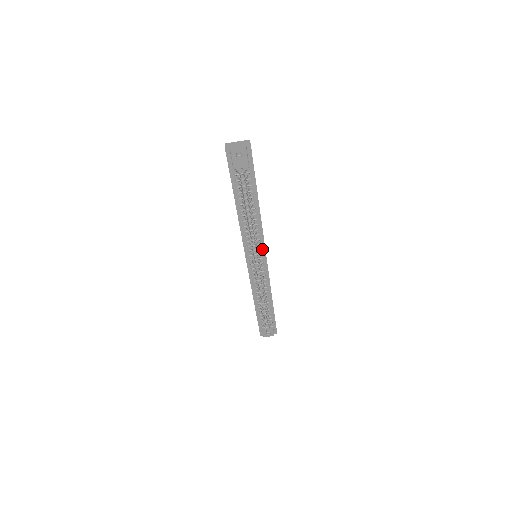
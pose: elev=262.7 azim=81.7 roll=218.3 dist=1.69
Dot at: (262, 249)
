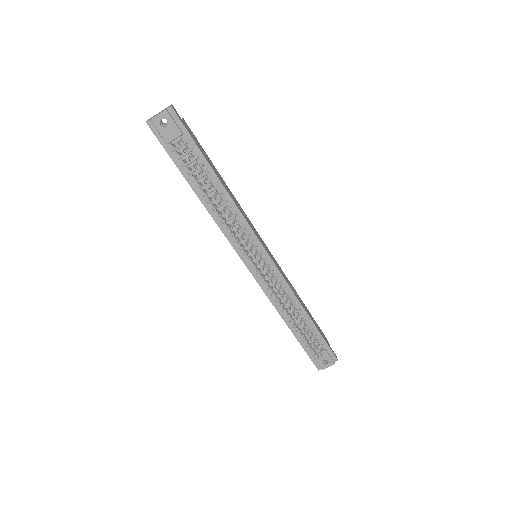
Dot at: (255, 241)
